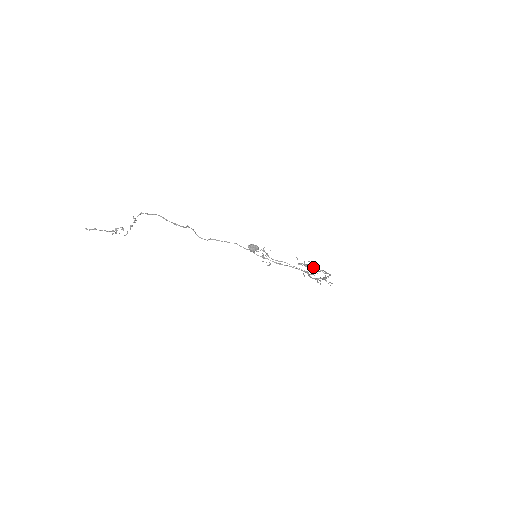
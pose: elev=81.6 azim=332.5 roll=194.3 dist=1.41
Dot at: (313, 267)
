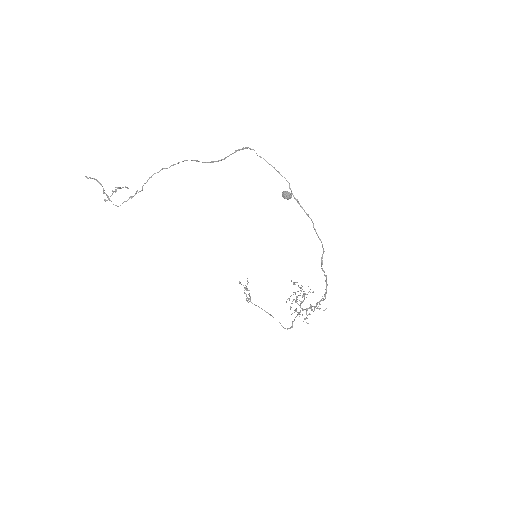
Dot at: occluded
